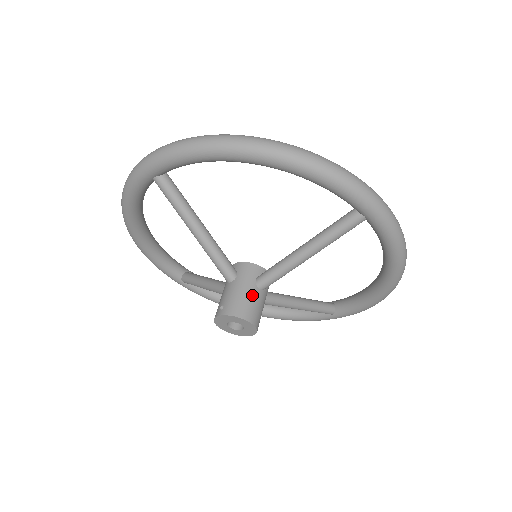
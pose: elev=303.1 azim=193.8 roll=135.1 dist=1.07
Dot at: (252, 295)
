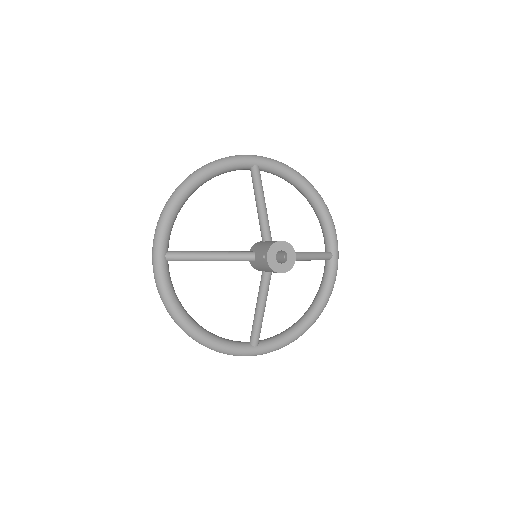
Dot at: (268, 242)
